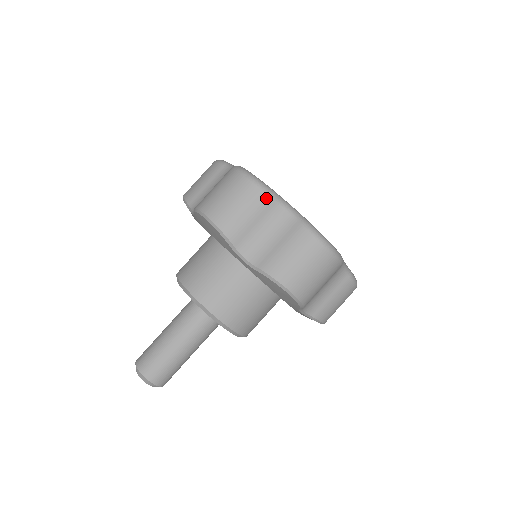
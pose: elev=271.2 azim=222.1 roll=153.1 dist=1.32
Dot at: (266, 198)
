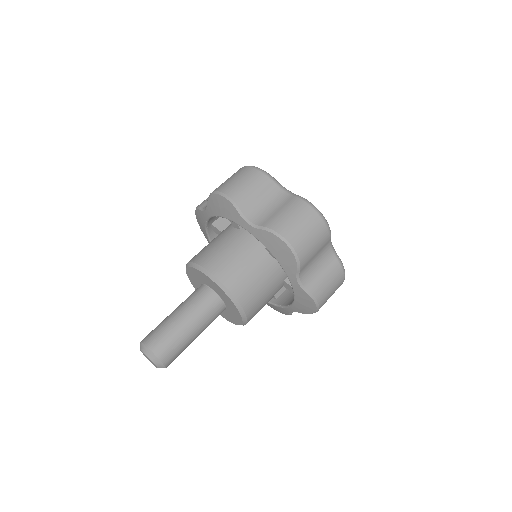
Dot at: (267, 179)
